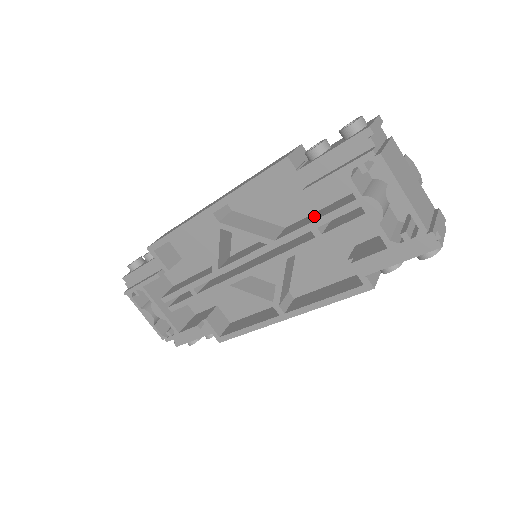
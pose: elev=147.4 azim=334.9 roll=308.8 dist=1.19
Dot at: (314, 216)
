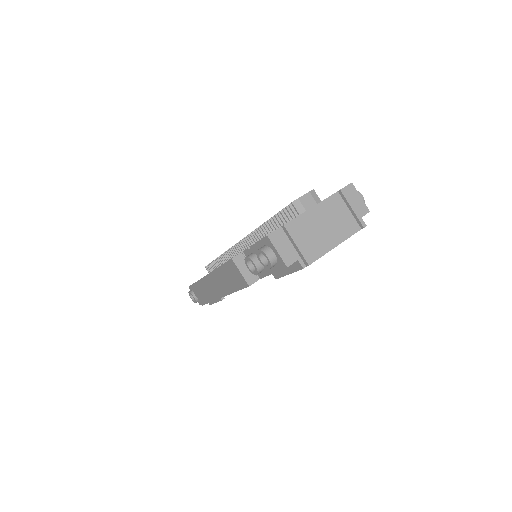
Dot at: occluded
